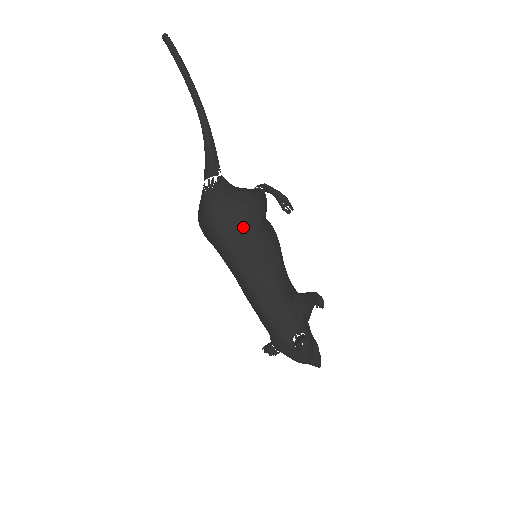
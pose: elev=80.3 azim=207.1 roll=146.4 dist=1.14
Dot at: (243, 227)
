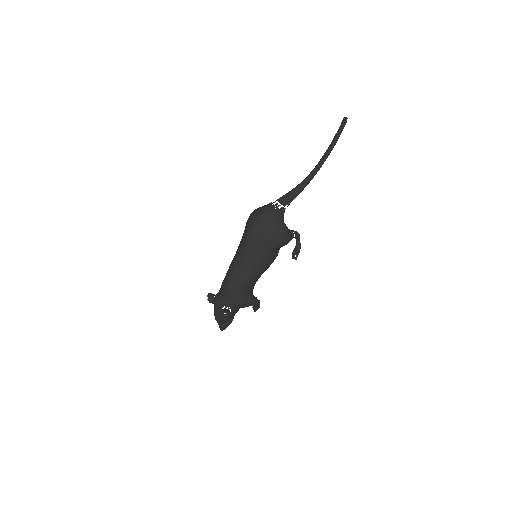
Dot at: (263, 241)
